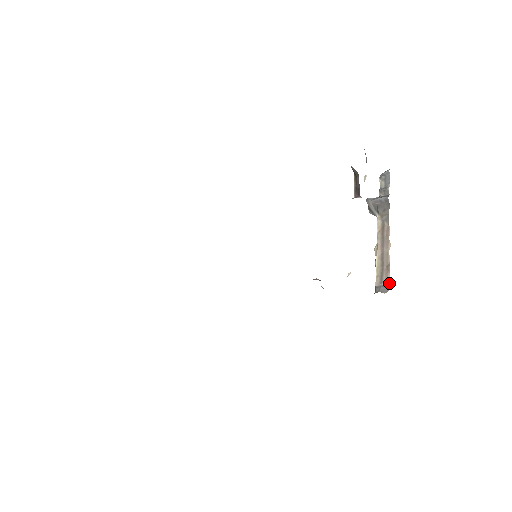
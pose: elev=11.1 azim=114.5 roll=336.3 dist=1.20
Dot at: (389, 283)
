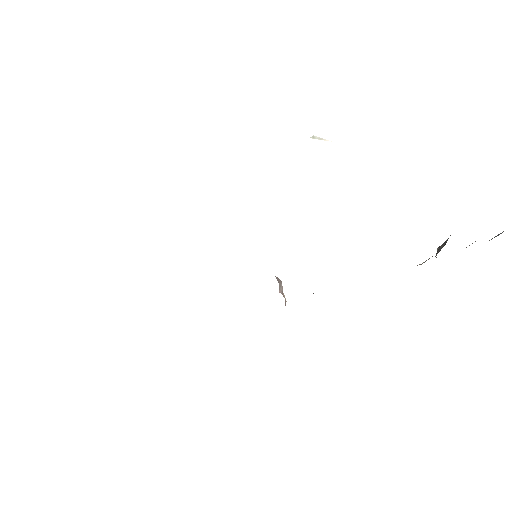
Dot at: occluded
